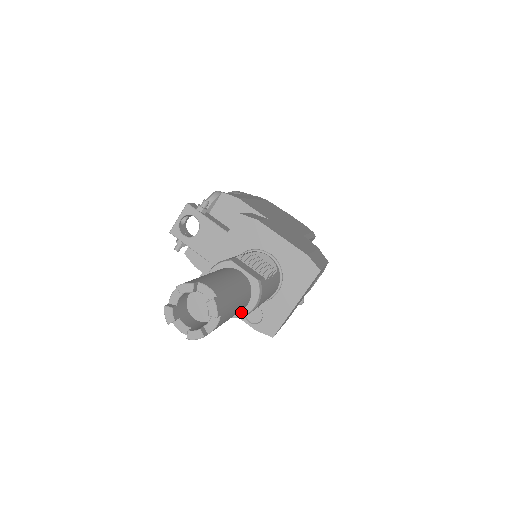
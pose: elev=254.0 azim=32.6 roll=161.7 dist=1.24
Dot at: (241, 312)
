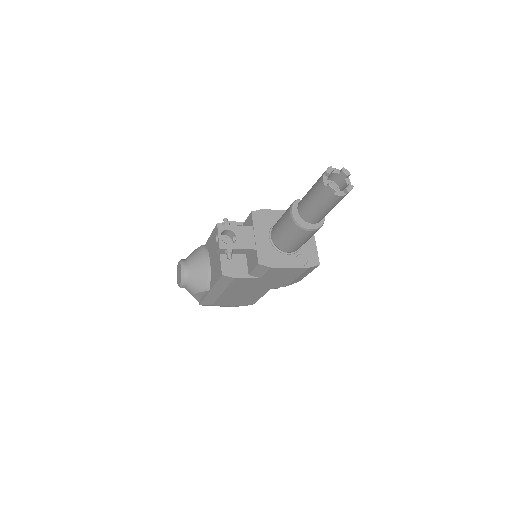
Dot at: (322, 221)
